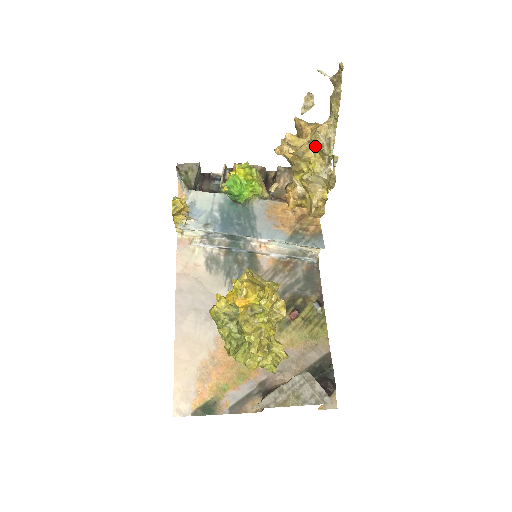
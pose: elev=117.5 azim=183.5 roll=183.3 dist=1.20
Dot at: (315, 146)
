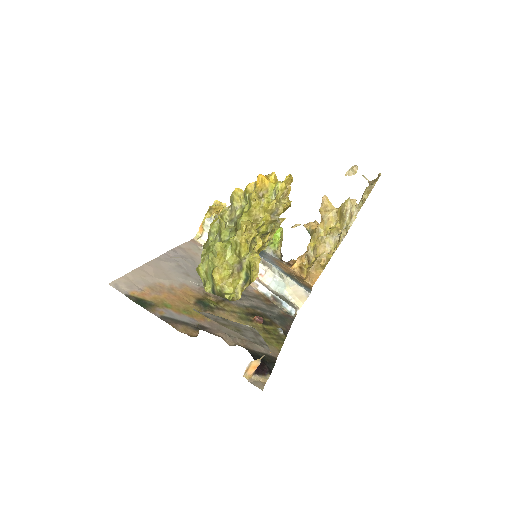
Dot at: (340, 215)
